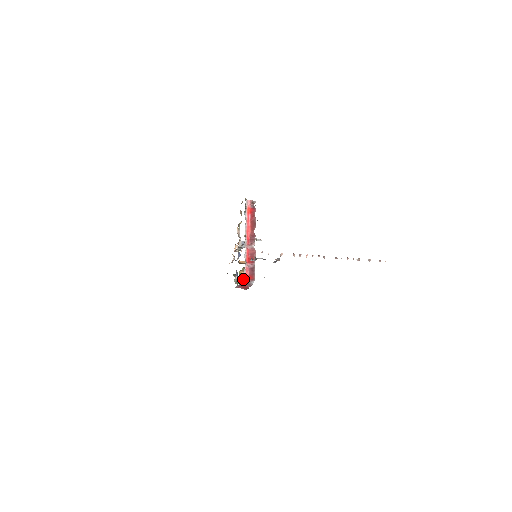
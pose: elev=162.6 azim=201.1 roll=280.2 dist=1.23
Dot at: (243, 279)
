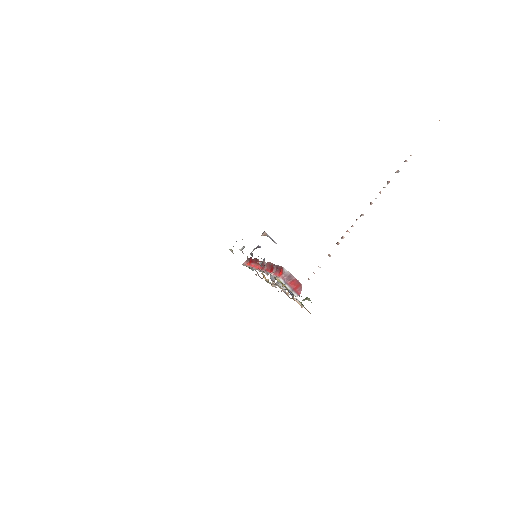
Dot at: occluded
